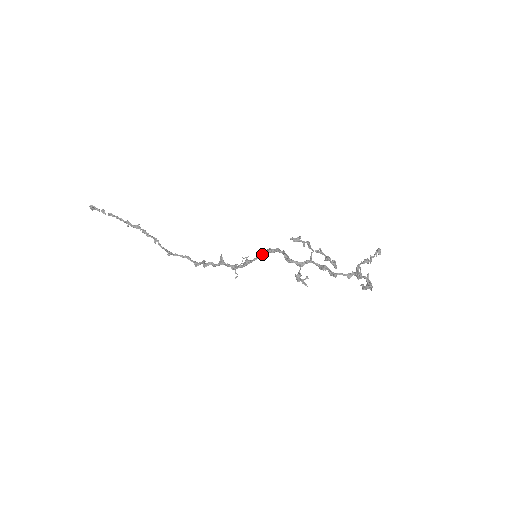
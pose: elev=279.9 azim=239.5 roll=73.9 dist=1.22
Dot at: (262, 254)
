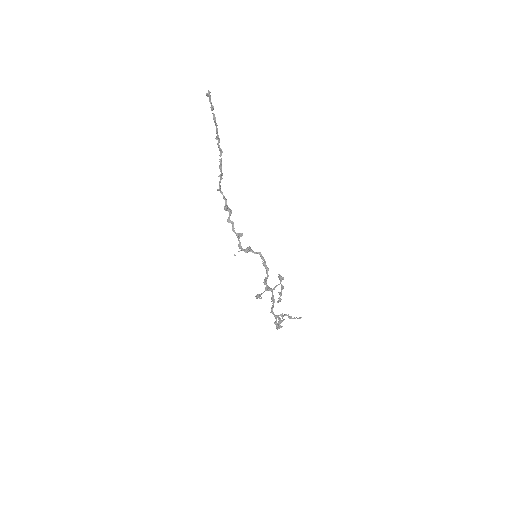
Dot at: (260, 255)
